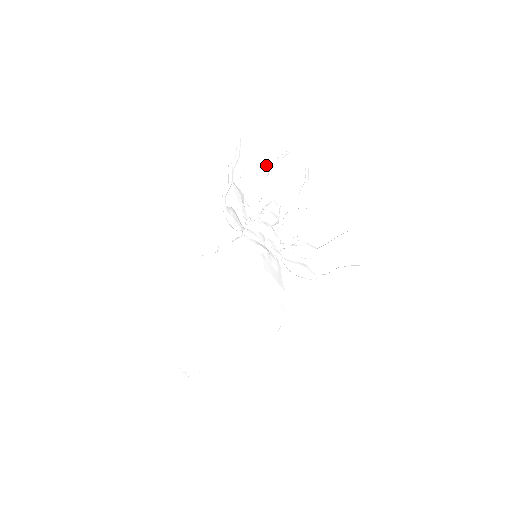
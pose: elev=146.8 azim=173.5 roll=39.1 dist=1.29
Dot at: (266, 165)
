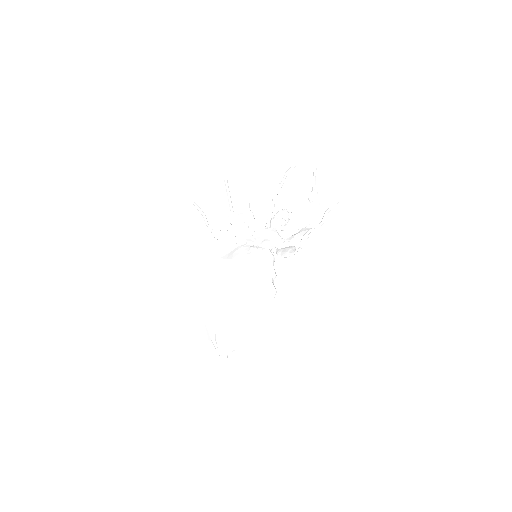
Dot at: (276, 185)
